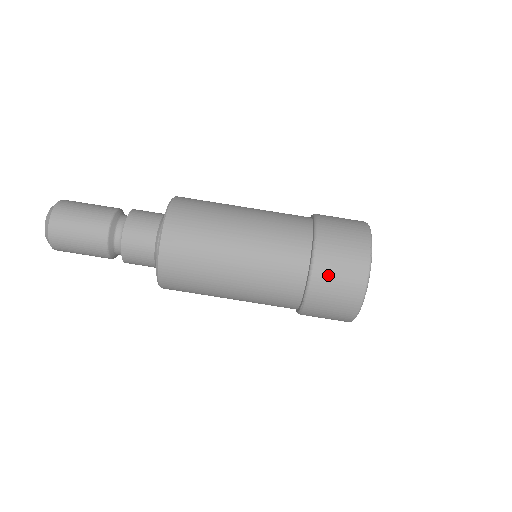
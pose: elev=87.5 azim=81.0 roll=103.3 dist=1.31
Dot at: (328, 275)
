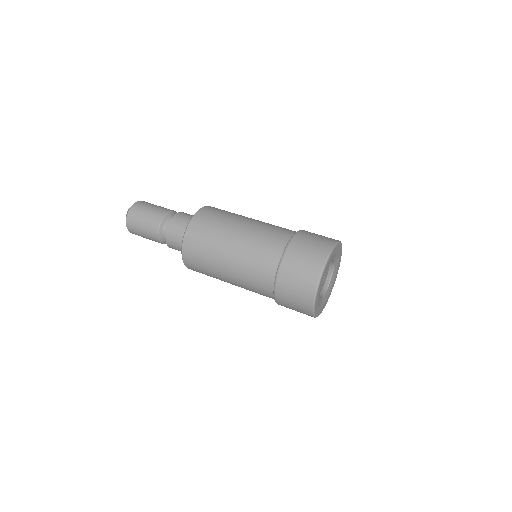
Dot at: (290, 273)
